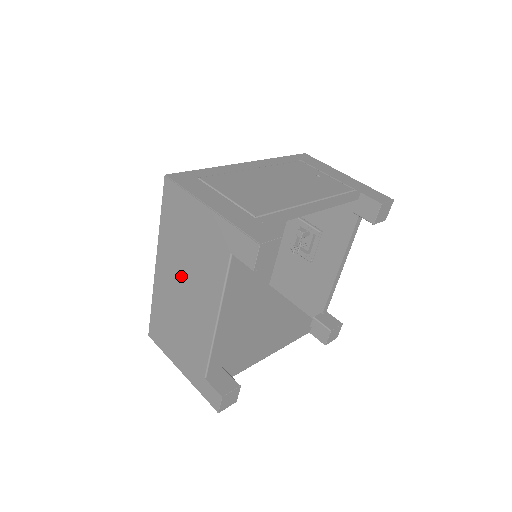
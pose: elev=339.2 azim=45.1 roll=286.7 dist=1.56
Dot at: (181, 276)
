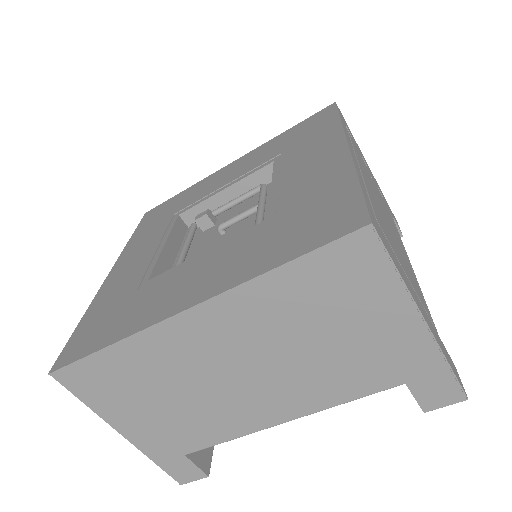
Dot at: (253, 355)
